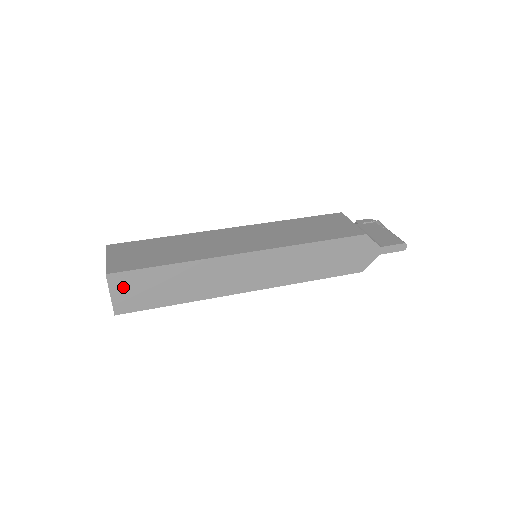
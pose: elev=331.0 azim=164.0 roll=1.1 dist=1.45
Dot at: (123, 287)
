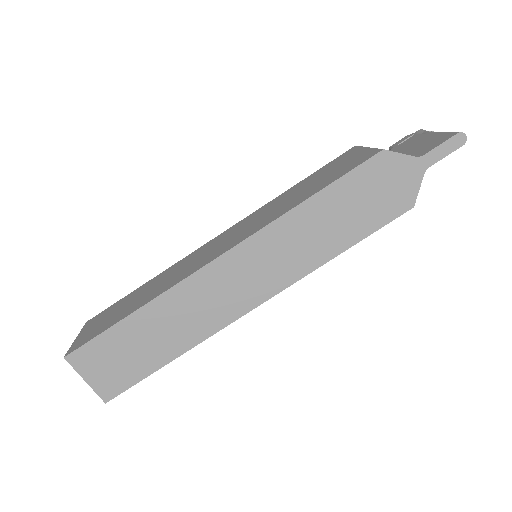
Dot at: (93, 365)
